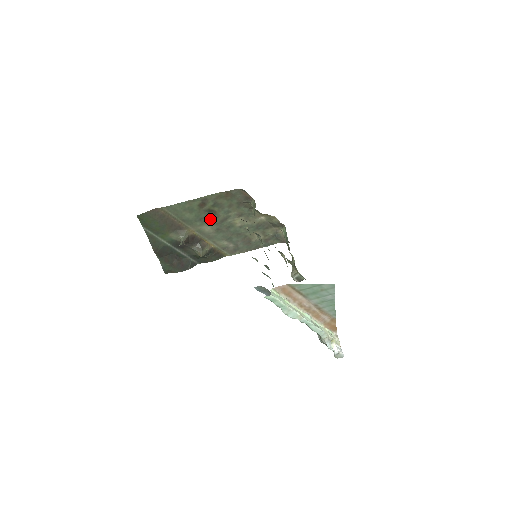
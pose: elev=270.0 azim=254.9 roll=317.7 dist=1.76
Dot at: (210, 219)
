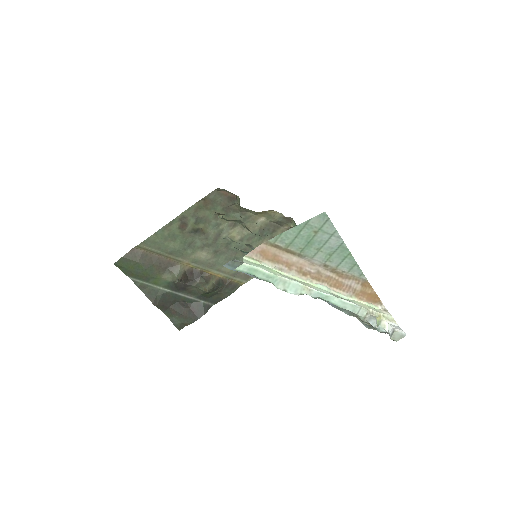
Dot at: (200, 241)
